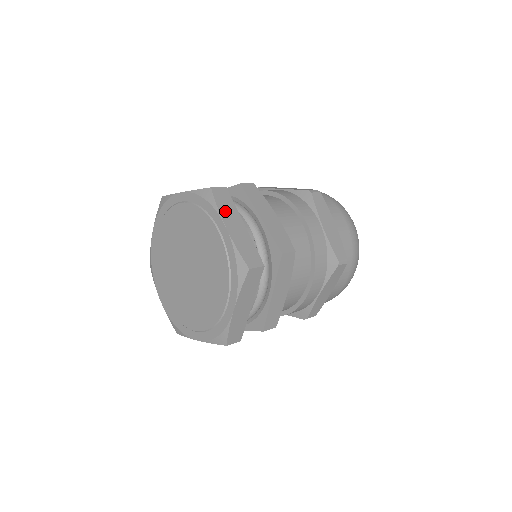
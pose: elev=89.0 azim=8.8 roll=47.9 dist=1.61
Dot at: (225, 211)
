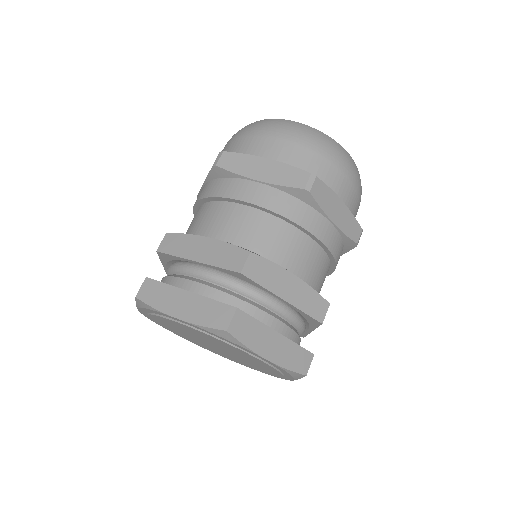
Dot at: (163, 303)
